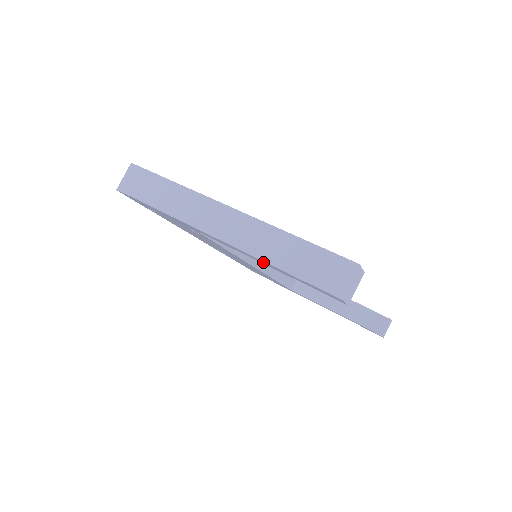
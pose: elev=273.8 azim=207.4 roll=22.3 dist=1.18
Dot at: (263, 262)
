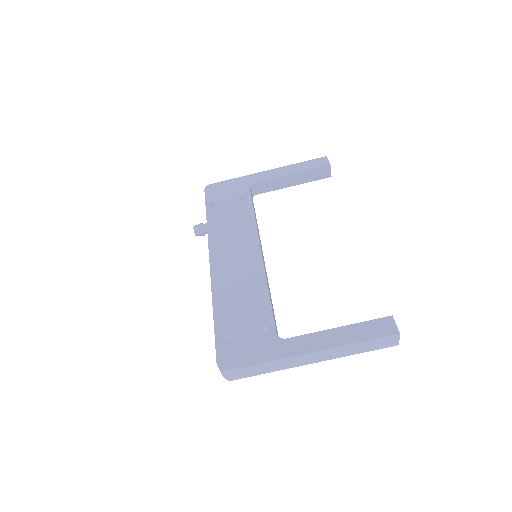
Dot at: occluded
